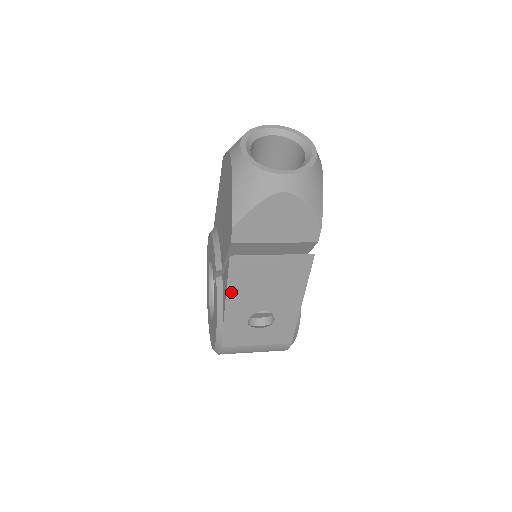
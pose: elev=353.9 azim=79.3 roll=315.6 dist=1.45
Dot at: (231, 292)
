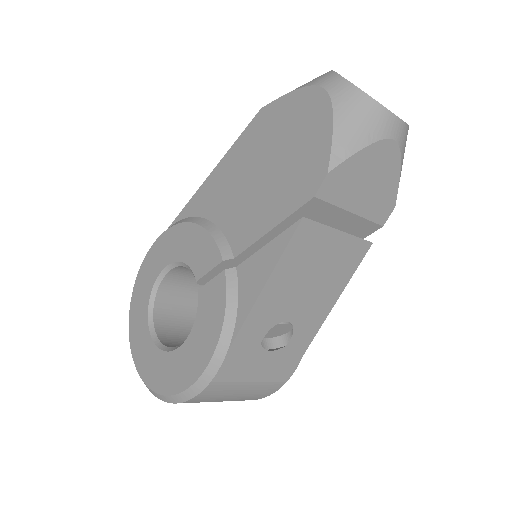
Dot at: (272, 281)
